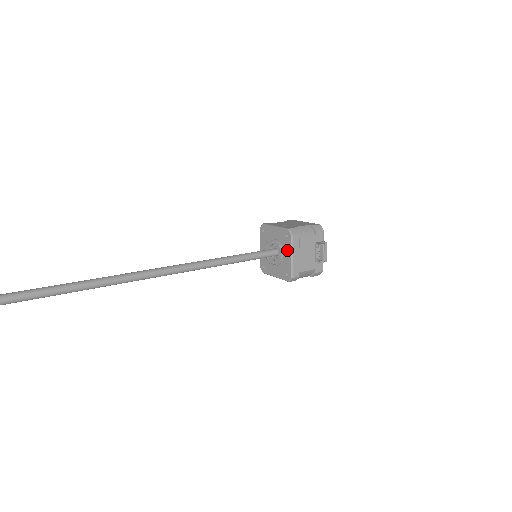
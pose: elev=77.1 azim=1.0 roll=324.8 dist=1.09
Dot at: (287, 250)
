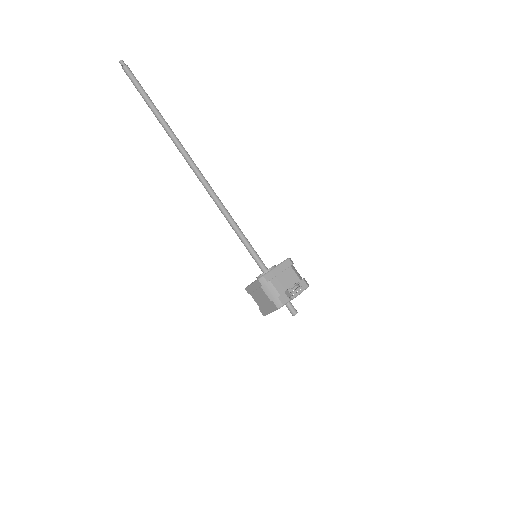
Dot at: occluded
